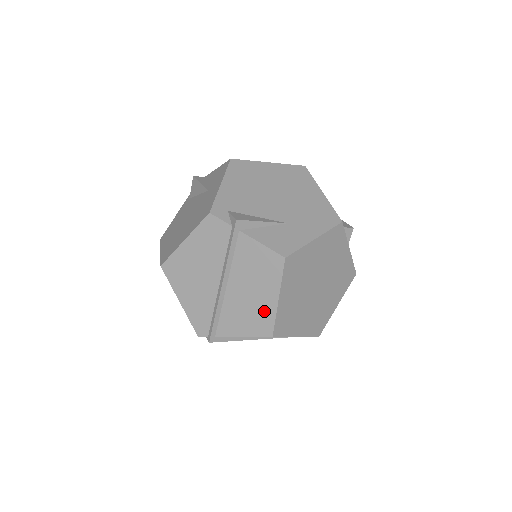
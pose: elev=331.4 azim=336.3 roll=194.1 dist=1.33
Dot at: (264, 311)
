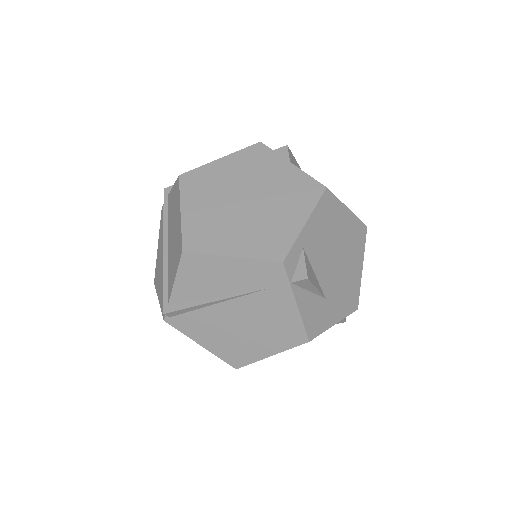
Dot at: (178, 235)
